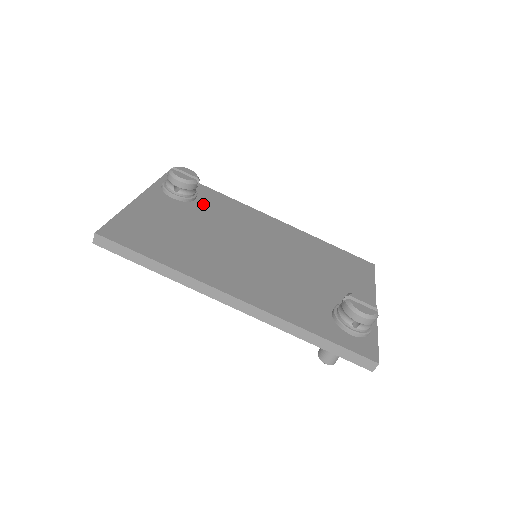
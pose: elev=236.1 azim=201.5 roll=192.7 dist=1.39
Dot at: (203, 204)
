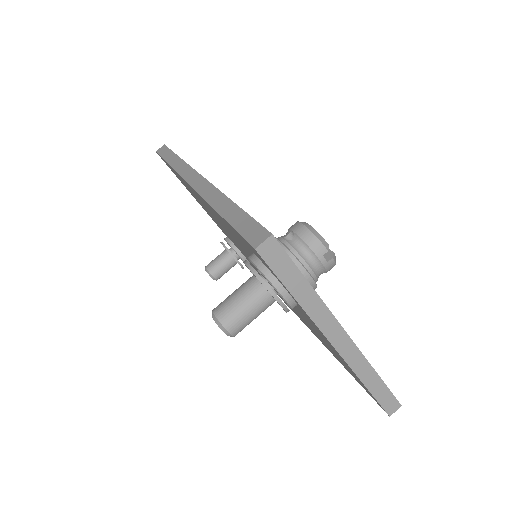
Dot at: occluded
